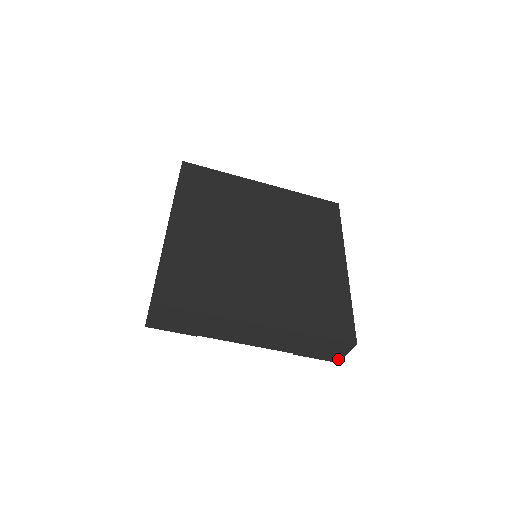
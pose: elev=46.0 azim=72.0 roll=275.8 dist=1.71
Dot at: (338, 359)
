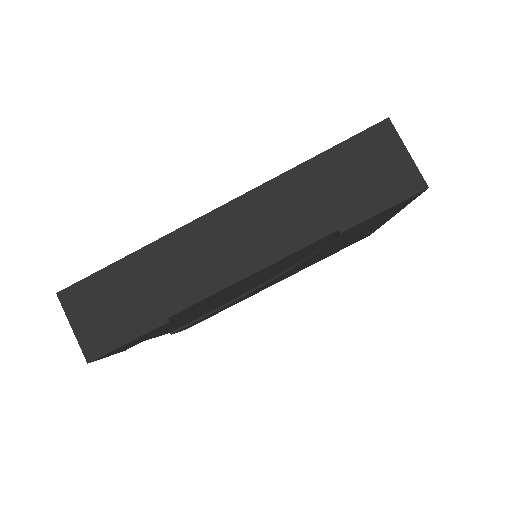
Dot at: (415, 179)
